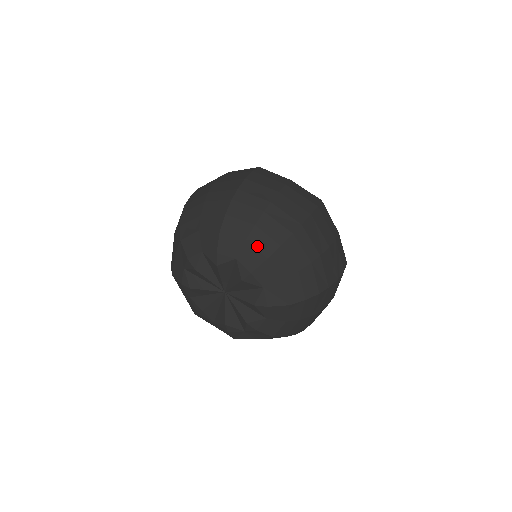
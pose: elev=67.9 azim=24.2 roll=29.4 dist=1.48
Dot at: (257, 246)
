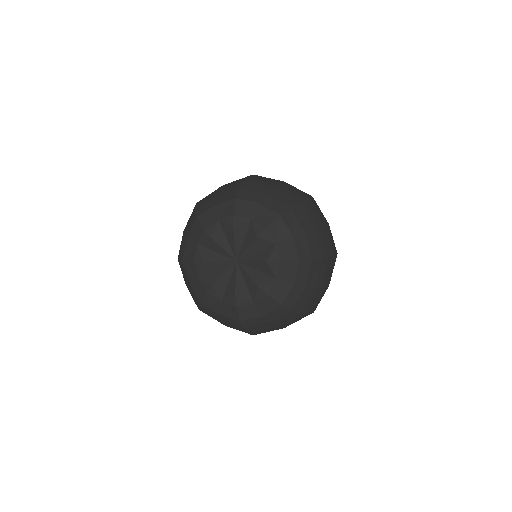
Dot at: (225, 201)
